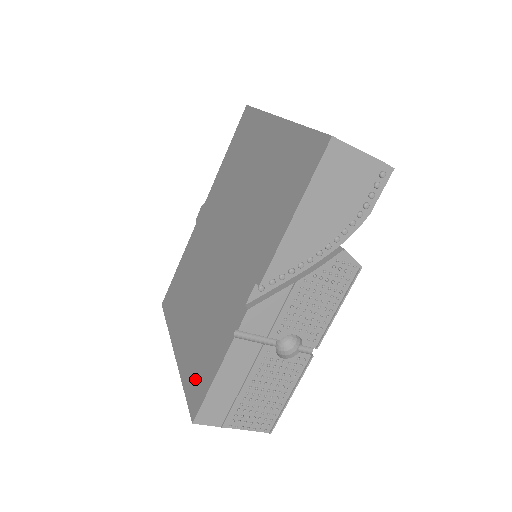
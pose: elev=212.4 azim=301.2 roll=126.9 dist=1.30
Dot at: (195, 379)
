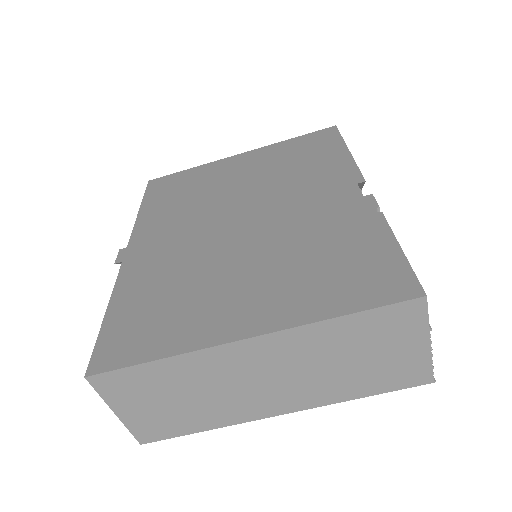
Dot at: (361, 282)
